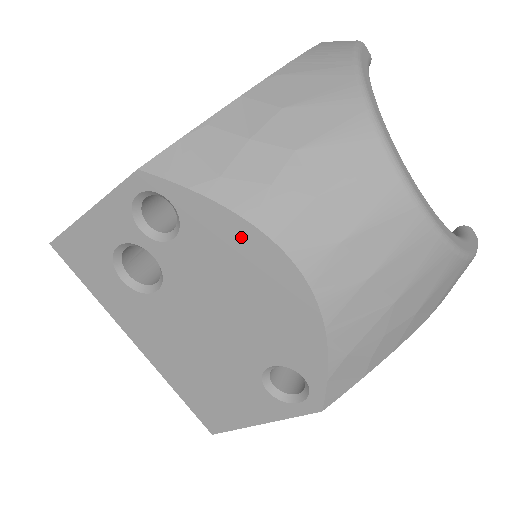
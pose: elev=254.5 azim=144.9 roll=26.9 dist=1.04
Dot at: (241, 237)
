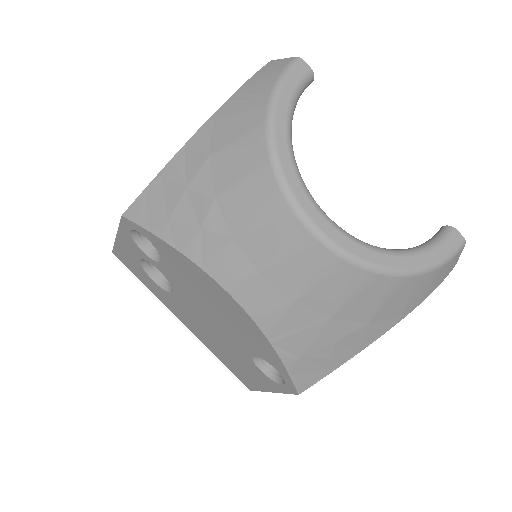
Dot at: (191, 268)
